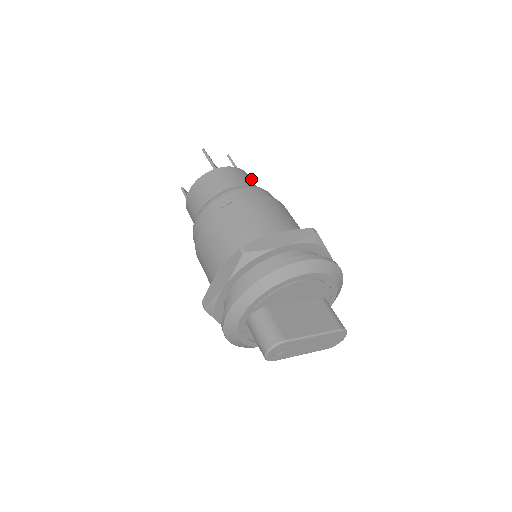
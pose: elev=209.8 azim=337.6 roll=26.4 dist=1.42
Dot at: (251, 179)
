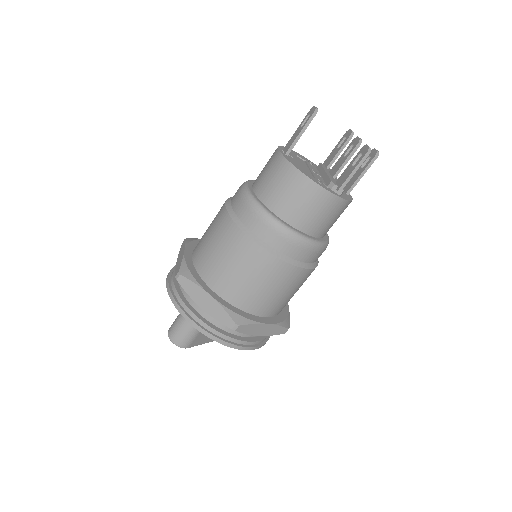
Dot at: occluded
